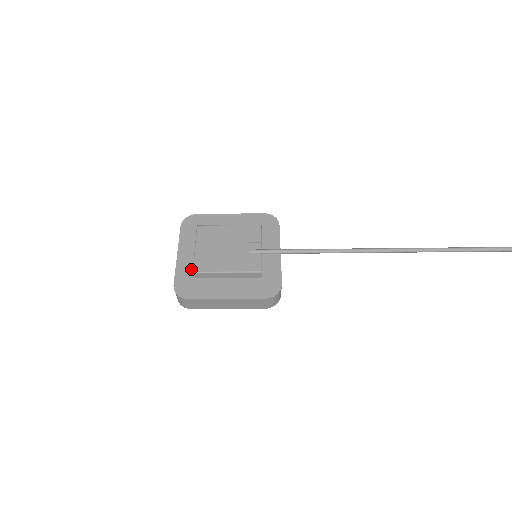
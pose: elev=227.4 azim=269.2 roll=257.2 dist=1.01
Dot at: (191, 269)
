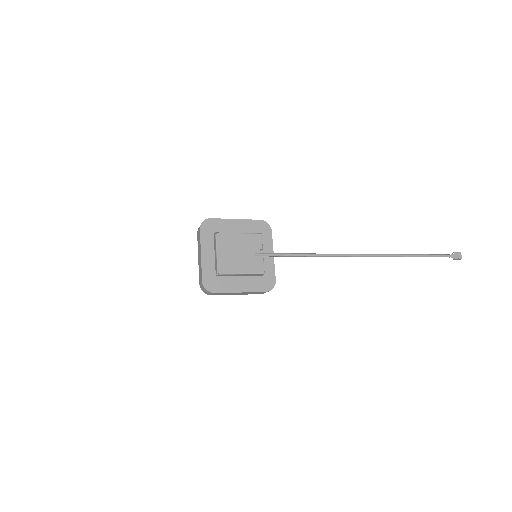
Dot at: (213, 268)
